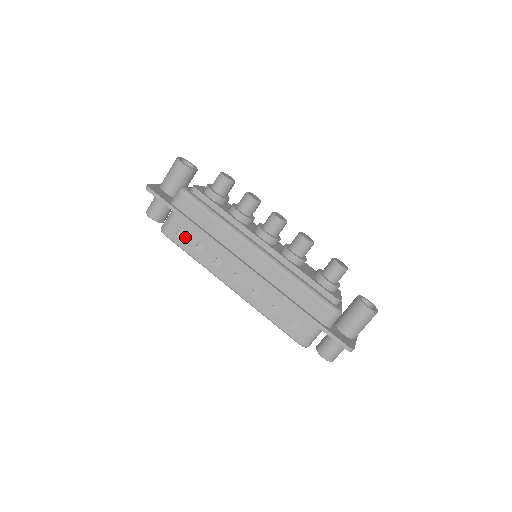
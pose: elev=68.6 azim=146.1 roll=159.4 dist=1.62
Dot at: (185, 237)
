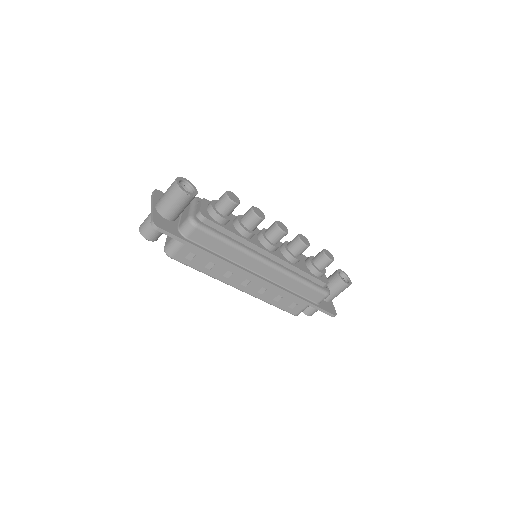
Dot at: (195, 259)
